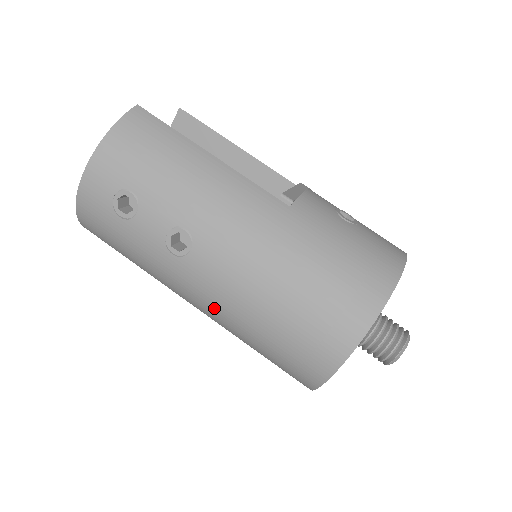
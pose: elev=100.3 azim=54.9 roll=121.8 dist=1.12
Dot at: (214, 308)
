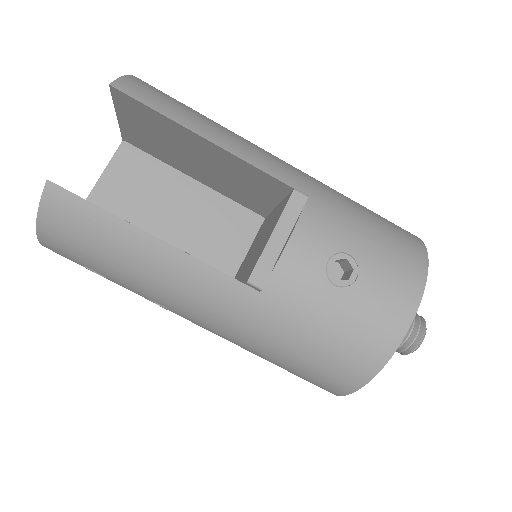
Dot at: occluded
